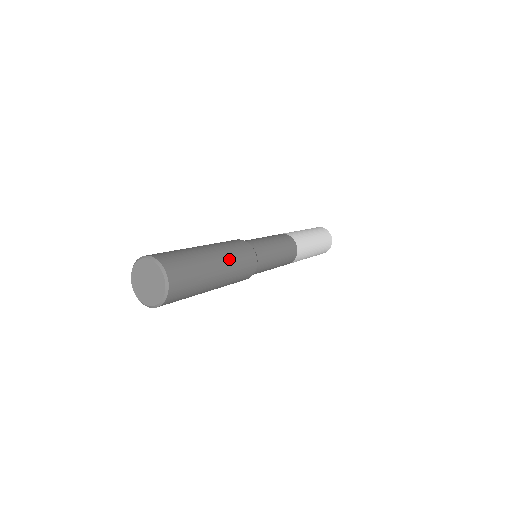
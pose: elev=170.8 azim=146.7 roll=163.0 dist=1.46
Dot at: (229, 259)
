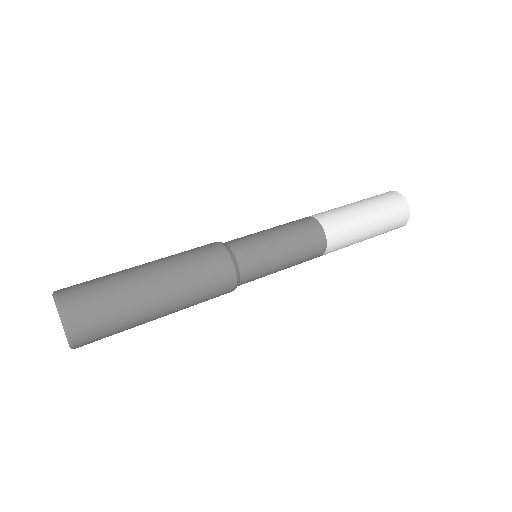
Dot at: (178, 277)
